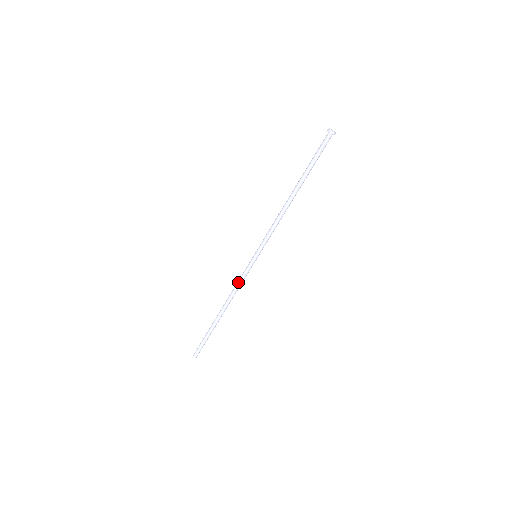
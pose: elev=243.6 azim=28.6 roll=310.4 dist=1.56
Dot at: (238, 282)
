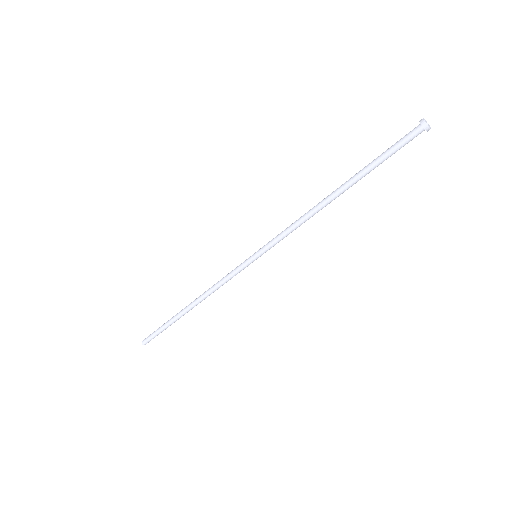
Dot at: (223, 281)
